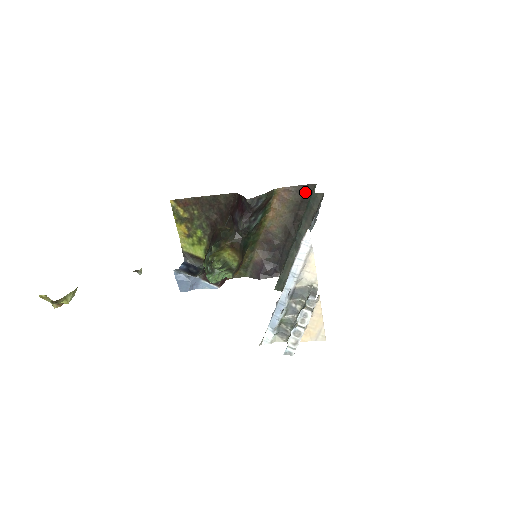
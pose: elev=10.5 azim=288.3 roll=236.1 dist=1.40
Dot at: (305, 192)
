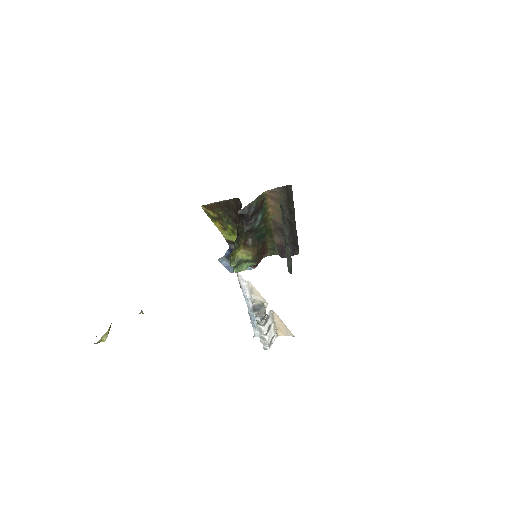
Dot at: (287, 191)
